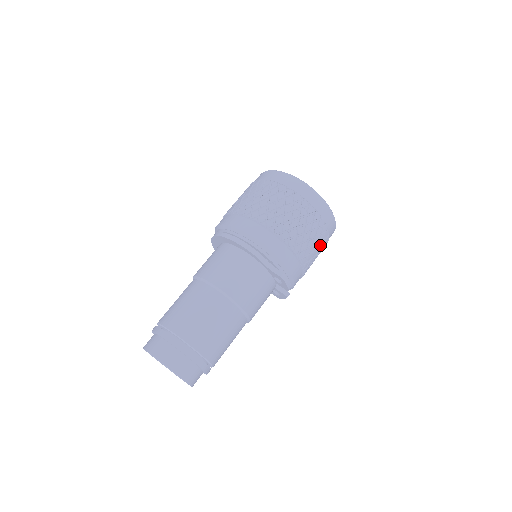
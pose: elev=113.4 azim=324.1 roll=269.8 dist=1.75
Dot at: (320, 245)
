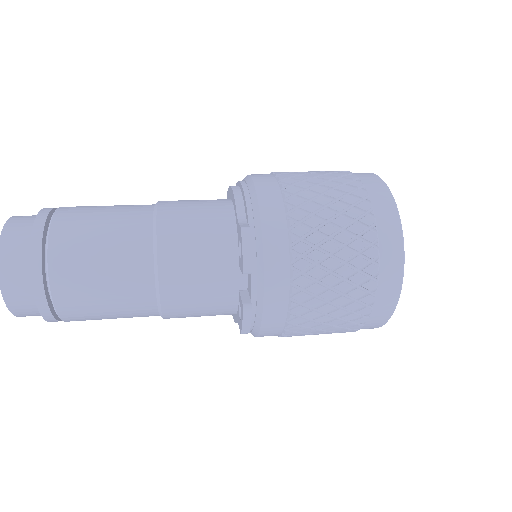
Dot at: (350, 260)
